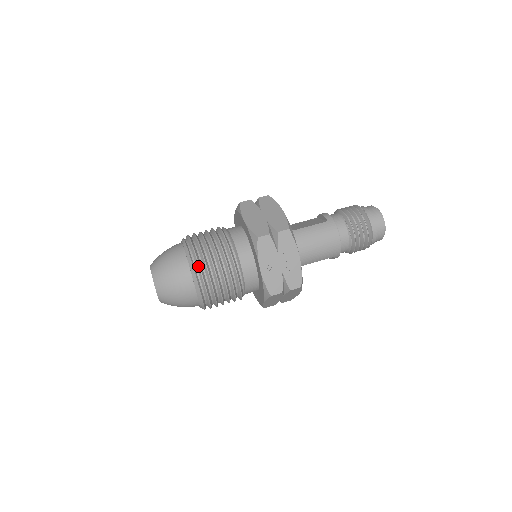
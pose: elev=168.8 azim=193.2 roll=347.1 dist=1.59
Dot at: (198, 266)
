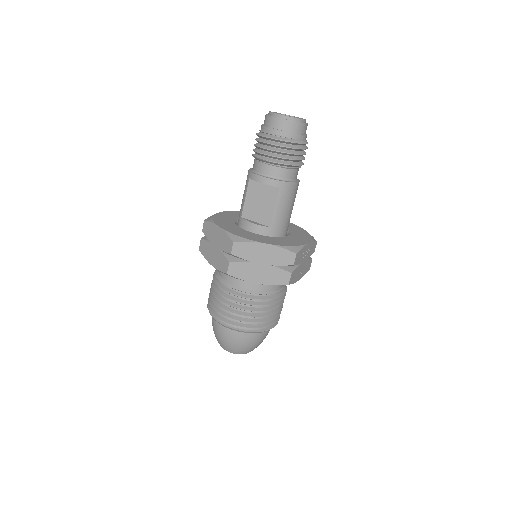
Dot at: occluded
